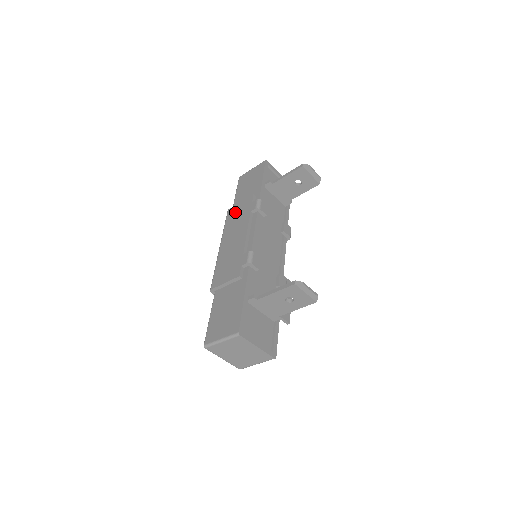
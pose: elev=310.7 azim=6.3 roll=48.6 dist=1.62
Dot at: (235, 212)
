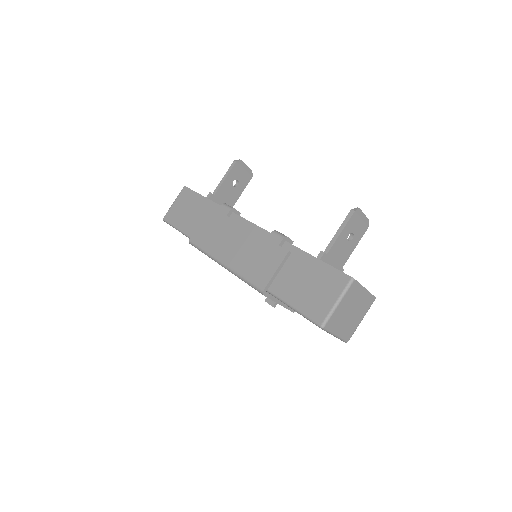
Dot at: (204, 232)
